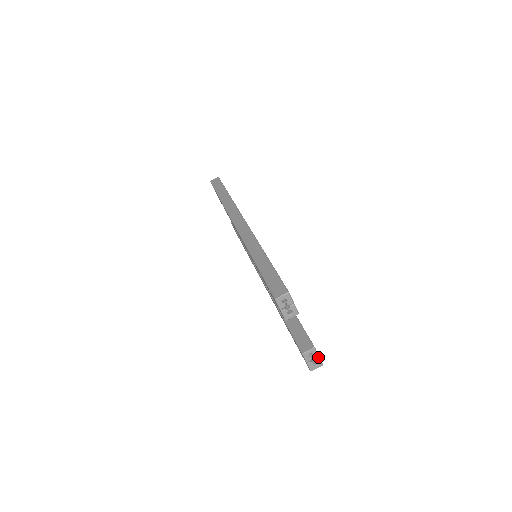
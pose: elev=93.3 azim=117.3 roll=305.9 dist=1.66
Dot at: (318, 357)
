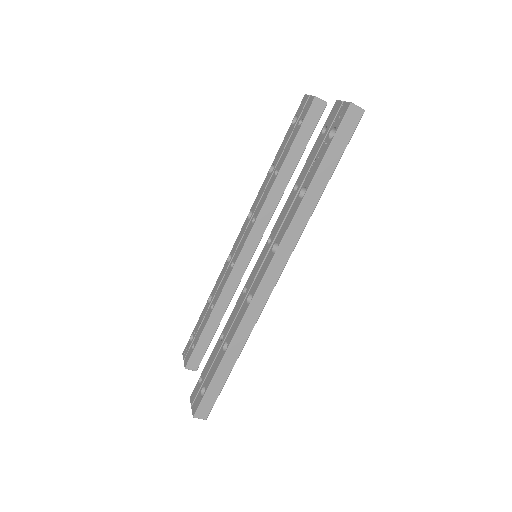
Dot at: occluded
